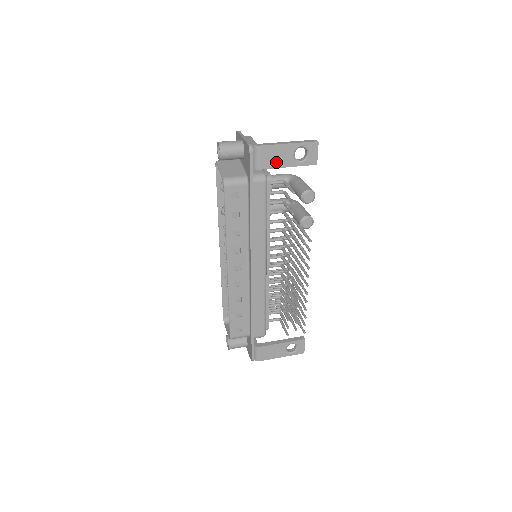
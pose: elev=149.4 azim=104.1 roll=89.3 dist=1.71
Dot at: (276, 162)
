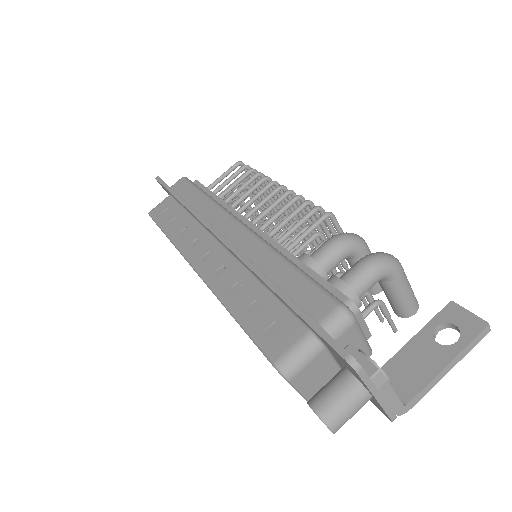
Dot at: occluded
